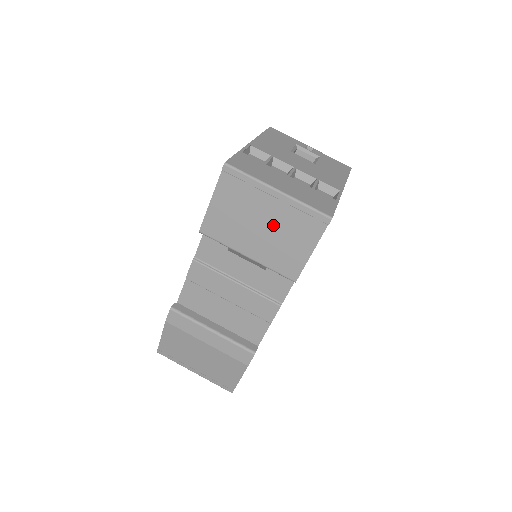
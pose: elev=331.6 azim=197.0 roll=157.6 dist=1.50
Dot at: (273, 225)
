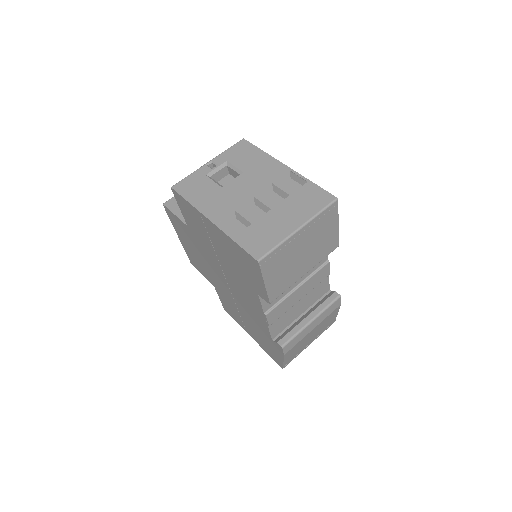
Dot at: (309, 244)
